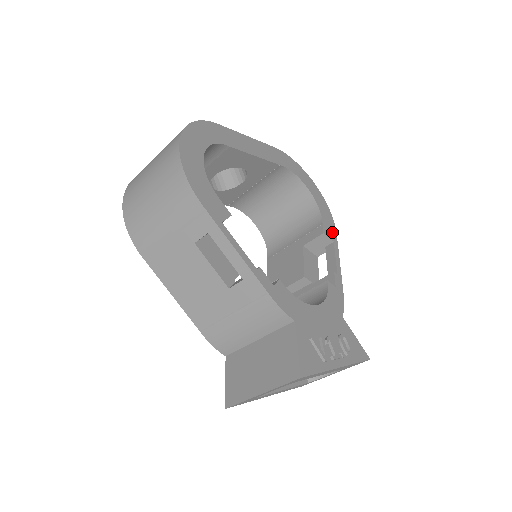
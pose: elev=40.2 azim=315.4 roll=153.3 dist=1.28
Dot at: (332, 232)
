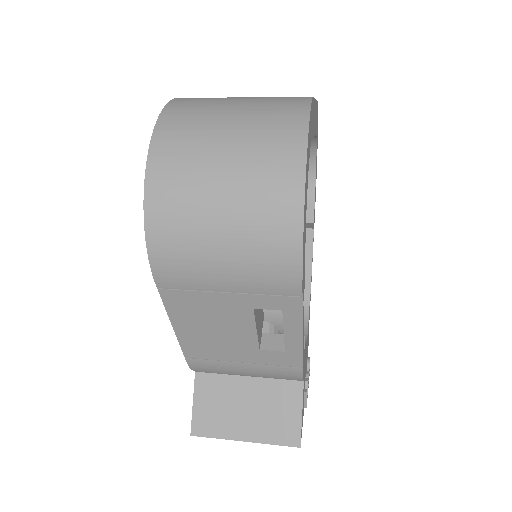
Dot at: occluded
